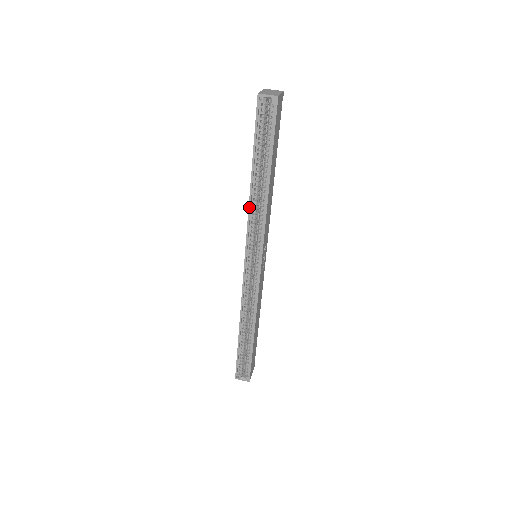
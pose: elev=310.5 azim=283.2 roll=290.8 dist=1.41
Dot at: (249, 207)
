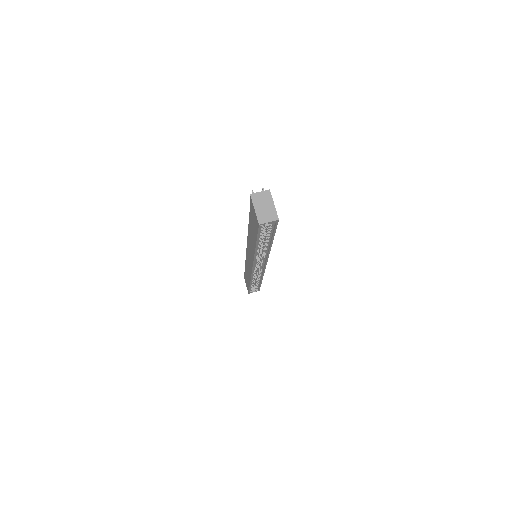
Dot at: (254, 256)
